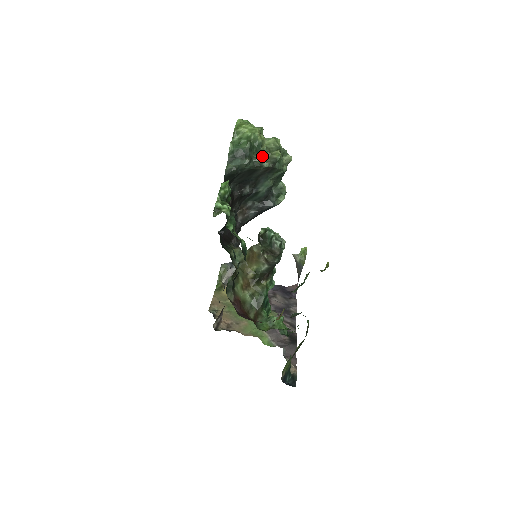
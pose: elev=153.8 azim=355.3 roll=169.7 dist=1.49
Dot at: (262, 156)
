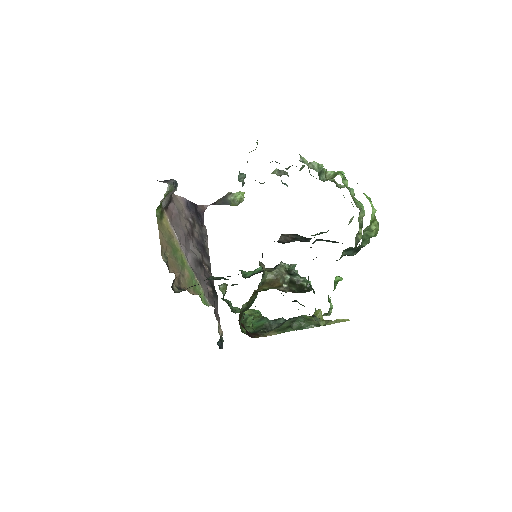
Dot at: occluded
